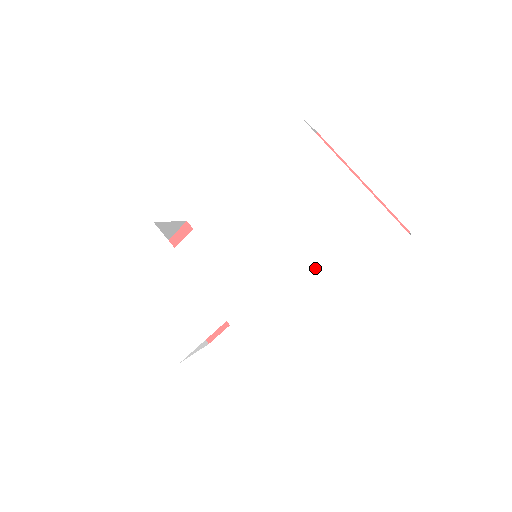
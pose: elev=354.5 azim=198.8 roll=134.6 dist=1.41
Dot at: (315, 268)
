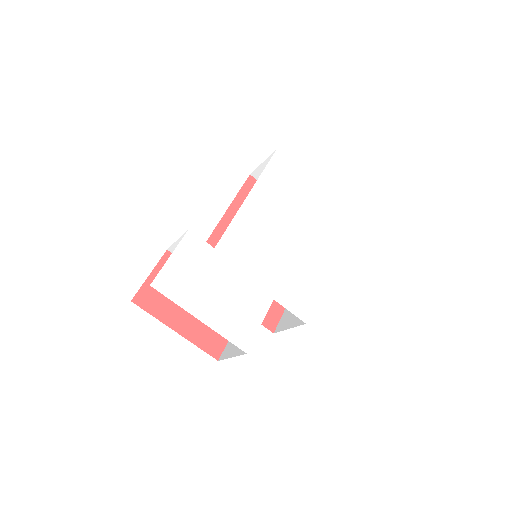
Dot at: (316, 244)
